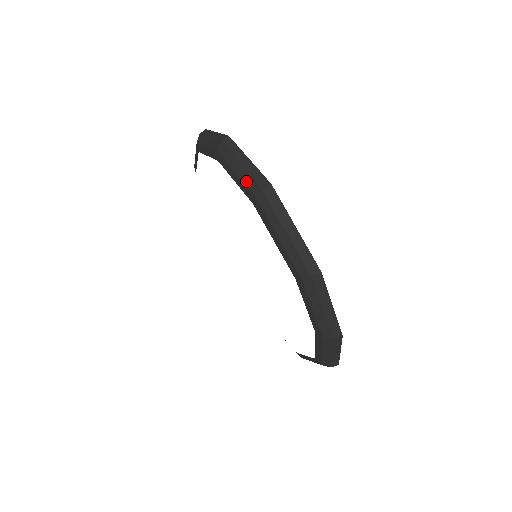
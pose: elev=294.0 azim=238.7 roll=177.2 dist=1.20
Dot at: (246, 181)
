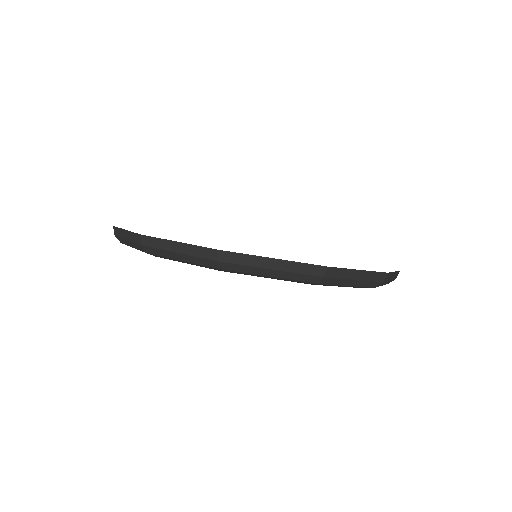
Dot at: (196, 262)
